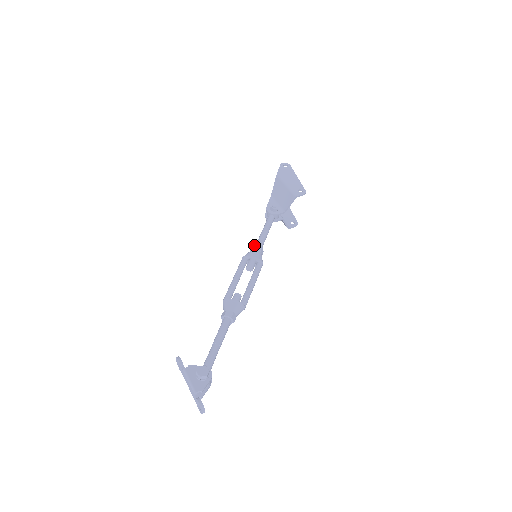
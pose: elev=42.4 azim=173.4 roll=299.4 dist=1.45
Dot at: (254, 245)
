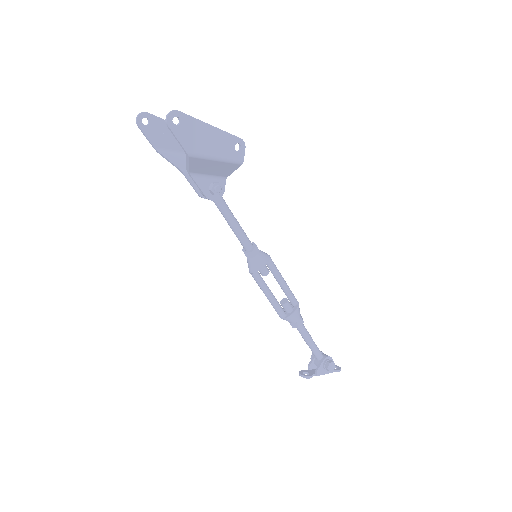
Dot at: (249, 253)
